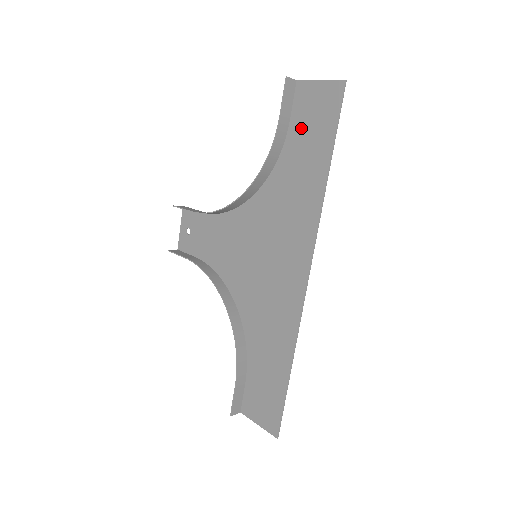
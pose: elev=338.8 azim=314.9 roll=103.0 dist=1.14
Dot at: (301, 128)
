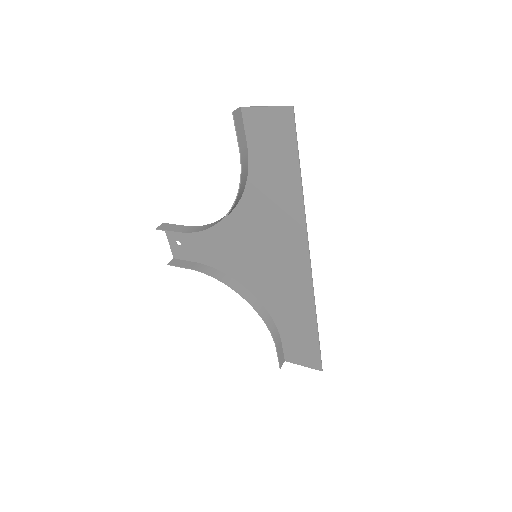
Dot at: (261, 150)
